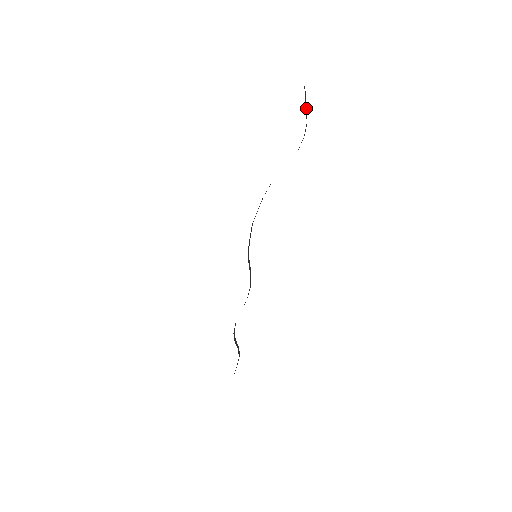
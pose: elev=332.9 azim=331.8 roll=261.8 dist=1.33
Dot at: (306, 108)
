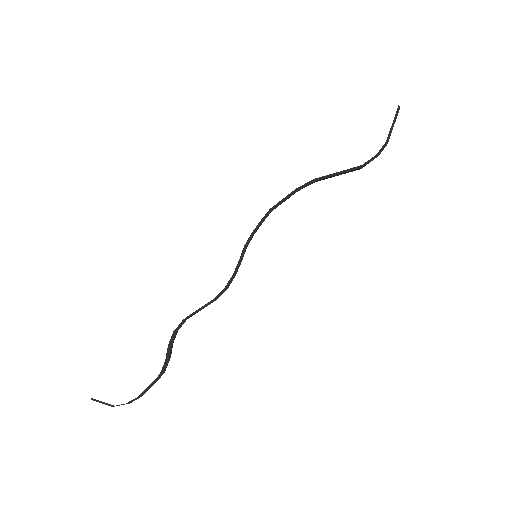
Dot at: (392, 129)
